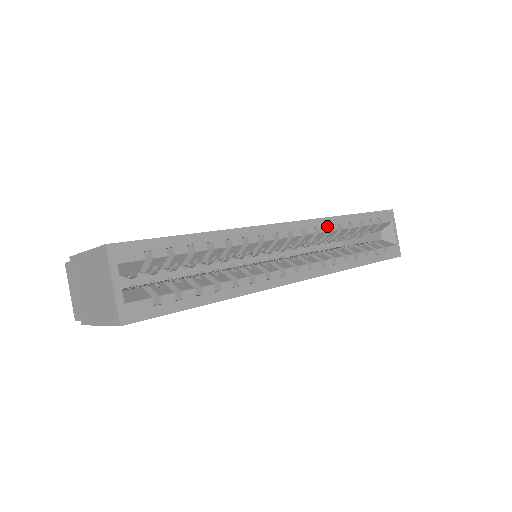
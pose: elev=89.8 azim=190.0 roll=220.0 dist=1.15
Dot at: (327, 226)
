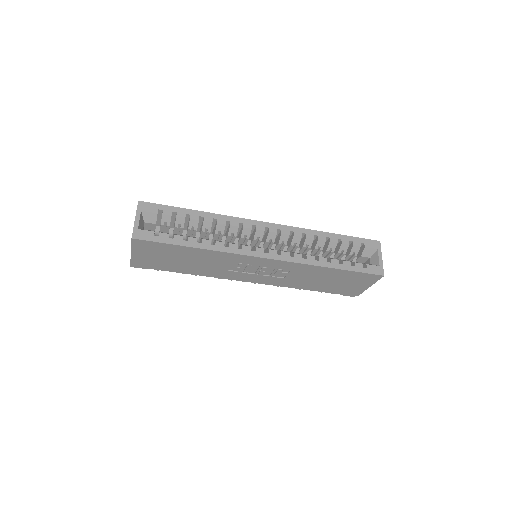
Dot at: (305, 235)
